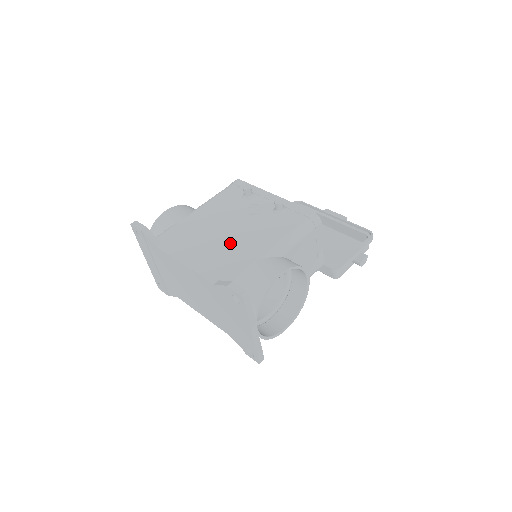
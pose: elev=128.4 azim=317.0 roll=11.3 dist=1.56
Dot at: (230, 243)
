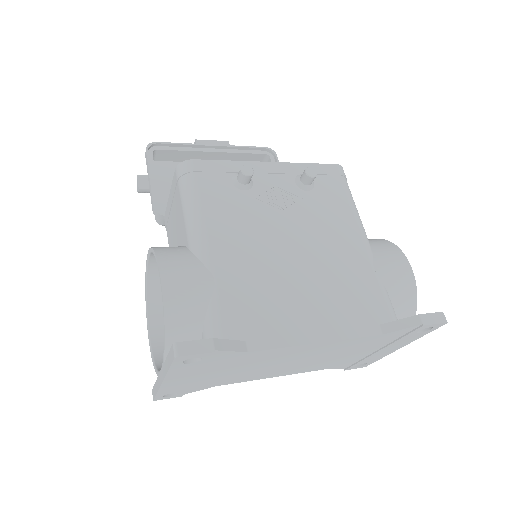
Dot at: (322, 267)
